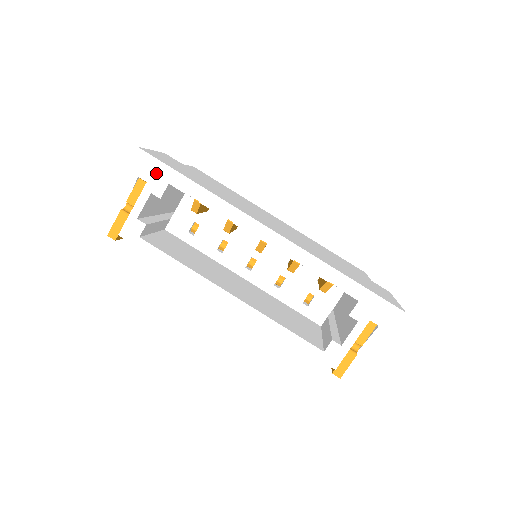
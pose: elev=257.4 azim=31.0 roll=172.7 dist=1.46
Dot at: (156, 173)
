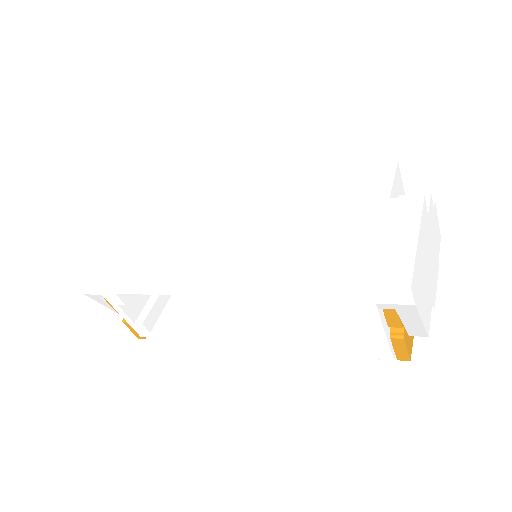
Dot at: (101, 292)
